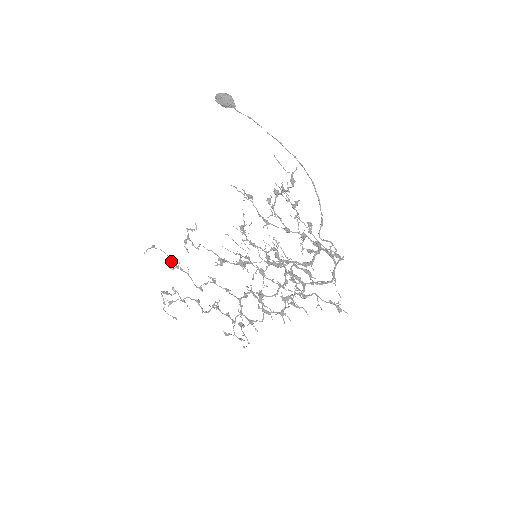
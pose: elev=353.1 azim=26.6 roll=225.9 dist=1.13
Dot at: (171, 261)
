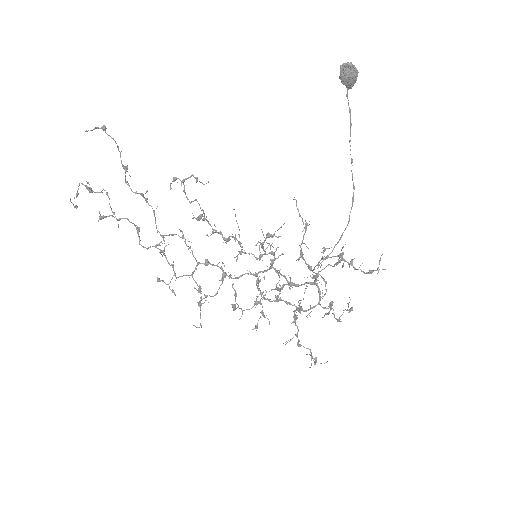
Dot at: occluded
